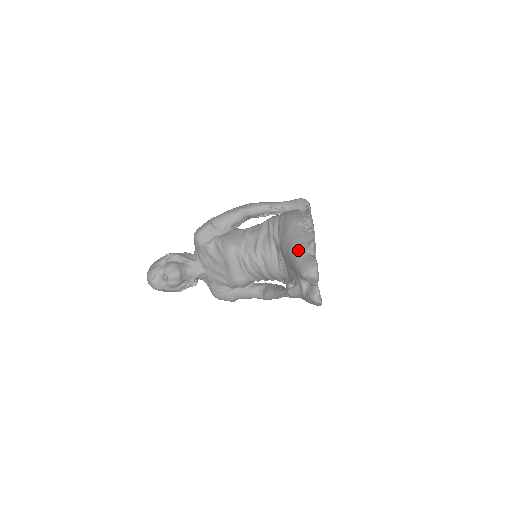
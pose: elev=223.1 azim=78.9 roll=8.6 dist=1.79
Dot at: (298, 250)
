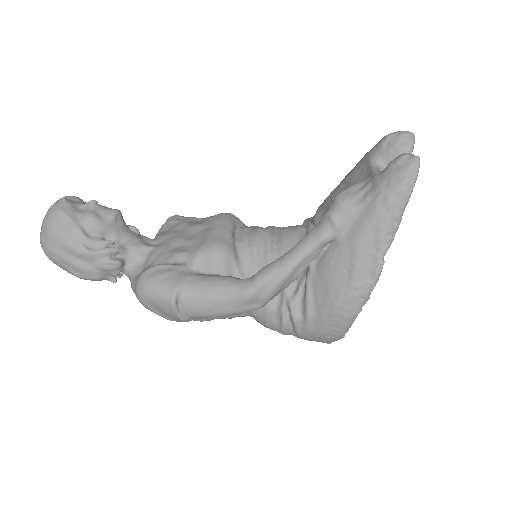
Dot at: occluded
